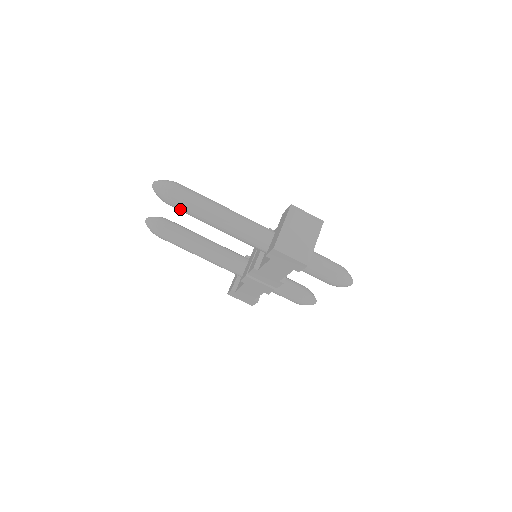
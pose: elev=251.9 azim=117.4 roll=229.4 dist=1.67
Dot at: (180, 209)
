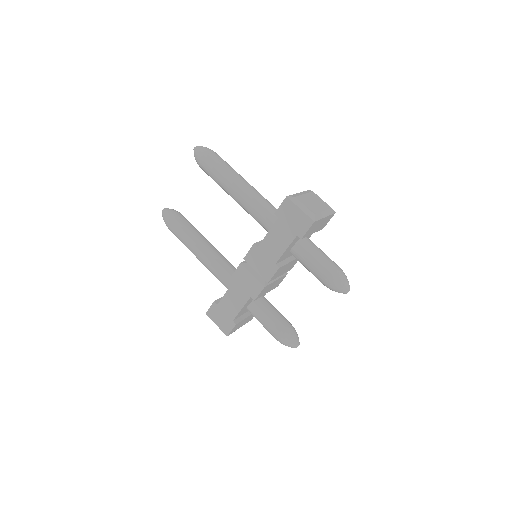
Dot at: (210, 169)
